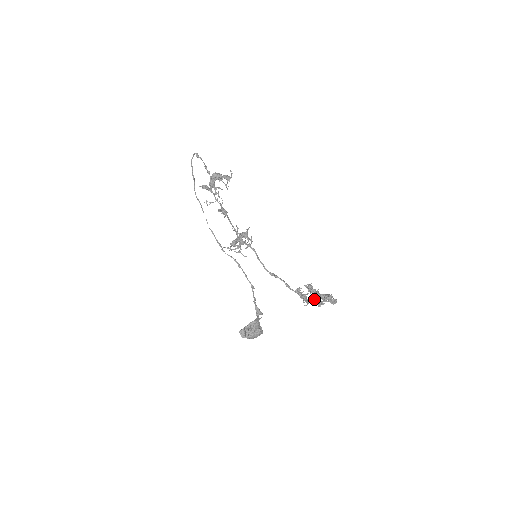
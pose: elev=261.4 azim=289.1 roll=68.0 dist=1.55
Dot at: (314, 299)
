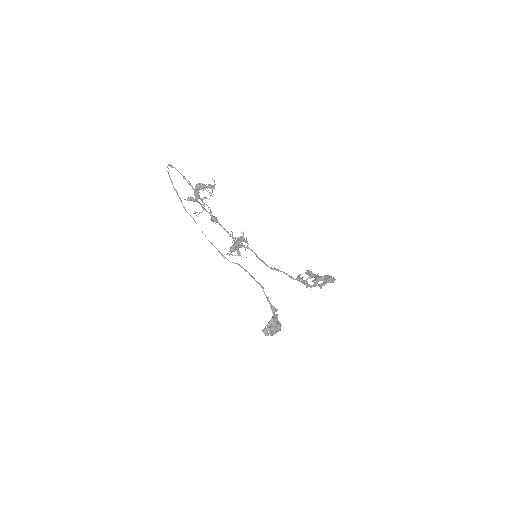
Dot at: (316, 283)
